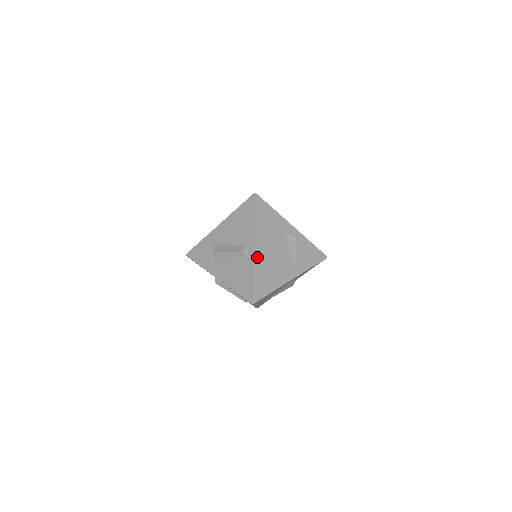
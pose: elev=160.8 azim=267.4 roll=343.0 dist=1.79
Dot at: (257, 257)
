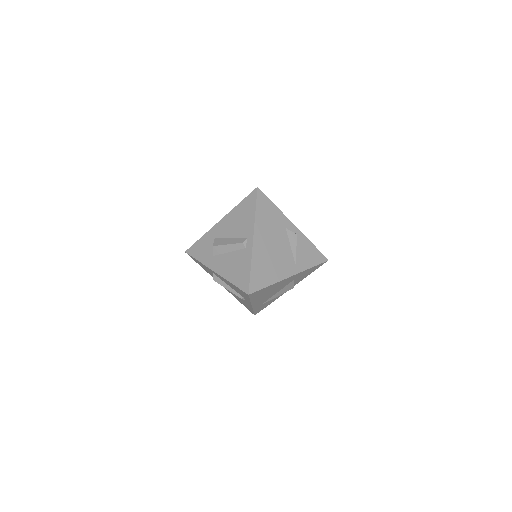
Dot at: (256, 249)
